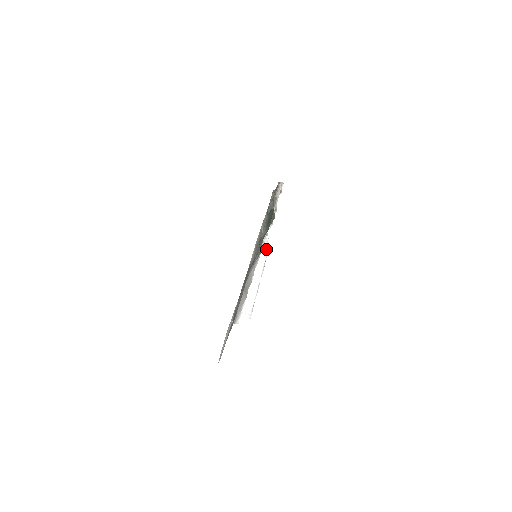
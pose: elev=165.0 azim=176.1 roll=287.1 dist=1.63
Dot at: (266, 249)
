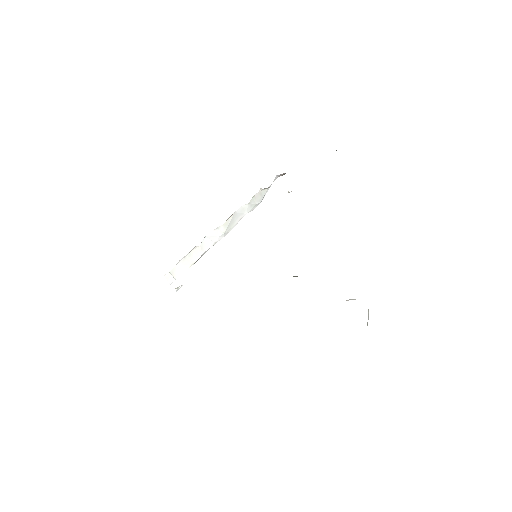
Dot at: (253, 208)
